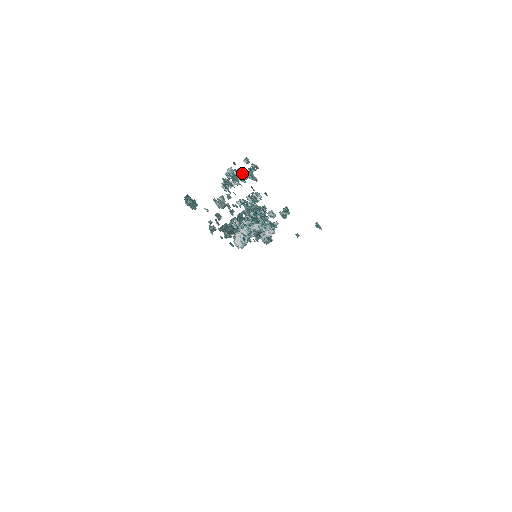
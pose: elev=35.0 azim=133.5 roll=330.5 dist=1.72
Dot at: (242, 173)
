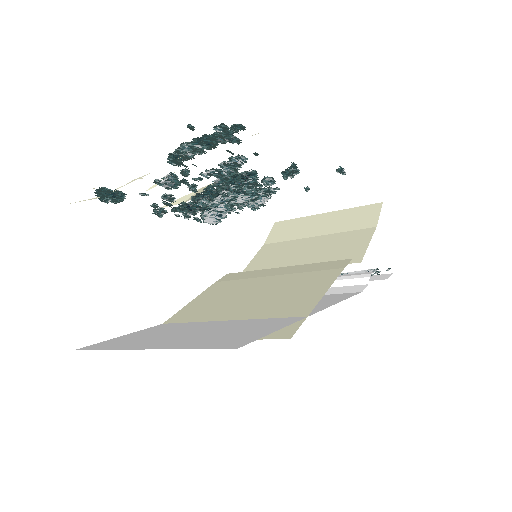
Dot at: (211, 144)
